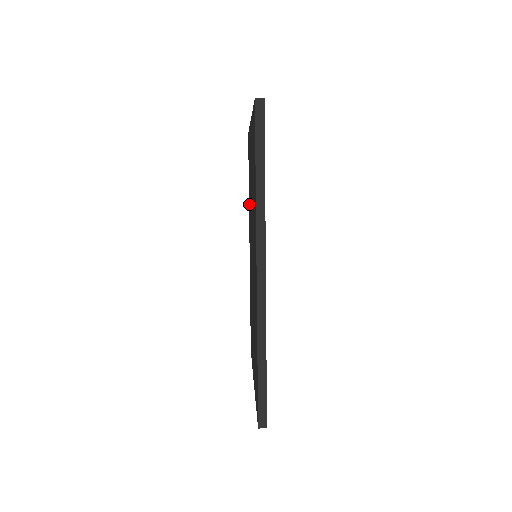
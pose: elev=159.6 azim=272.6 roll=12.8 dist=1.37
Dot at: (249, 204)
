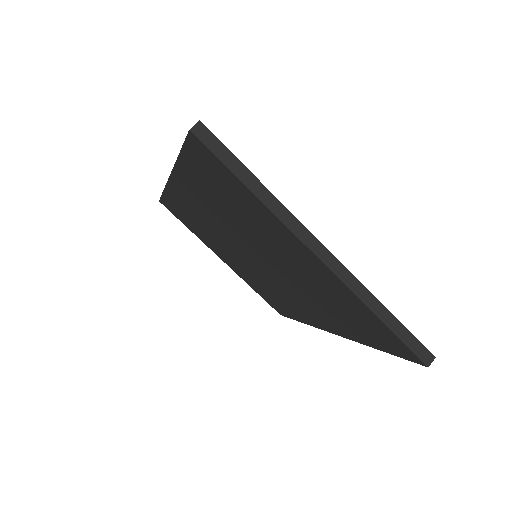
Dot at: (194, 185)
